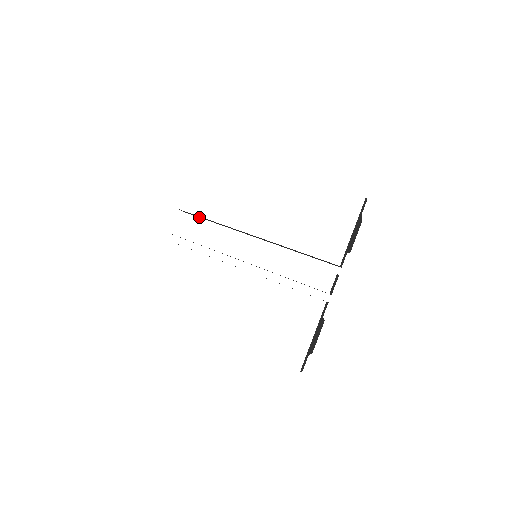
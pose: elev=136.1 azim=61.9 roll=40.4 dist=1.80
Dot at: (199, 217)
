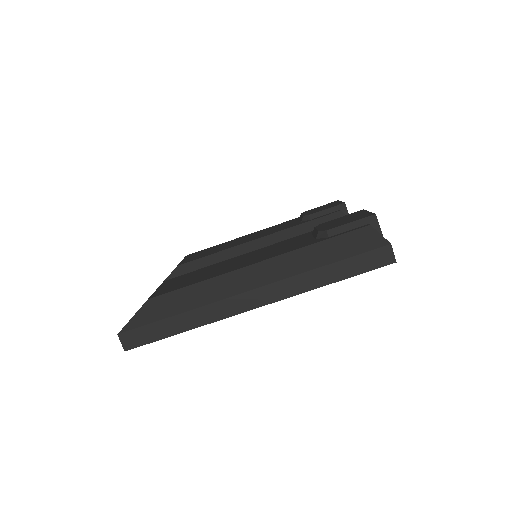
Dot at: occluded
